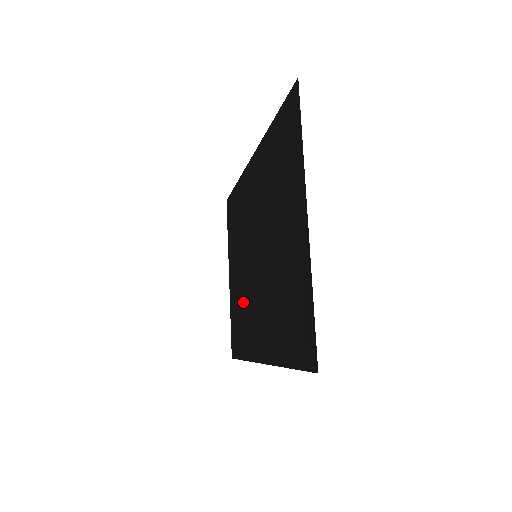
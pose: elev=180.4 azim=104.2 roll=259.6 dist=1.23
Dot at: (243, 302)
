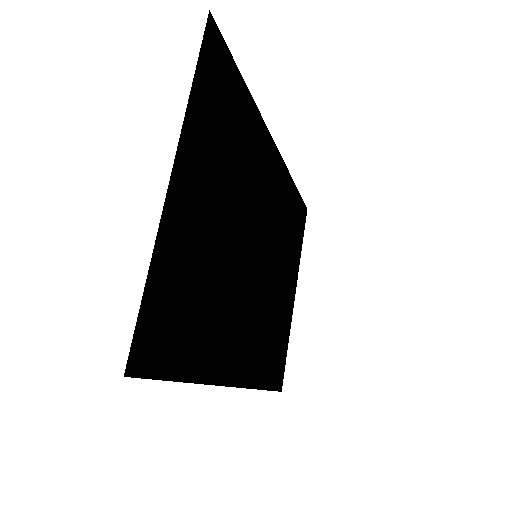
Dot at: (270, 318)
